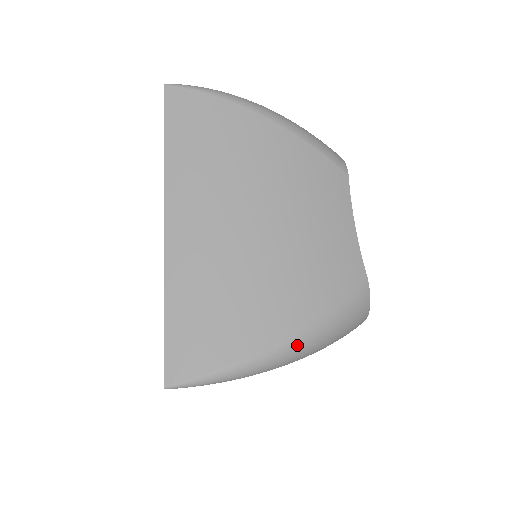
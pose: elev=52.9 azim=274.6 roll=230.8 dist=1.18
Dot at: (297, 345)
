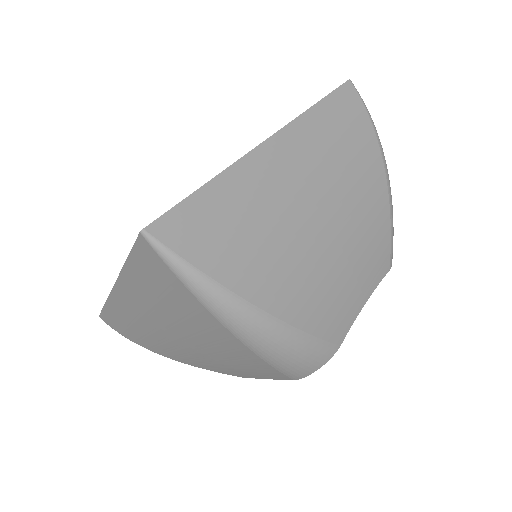
Dot at: (261, 325)
